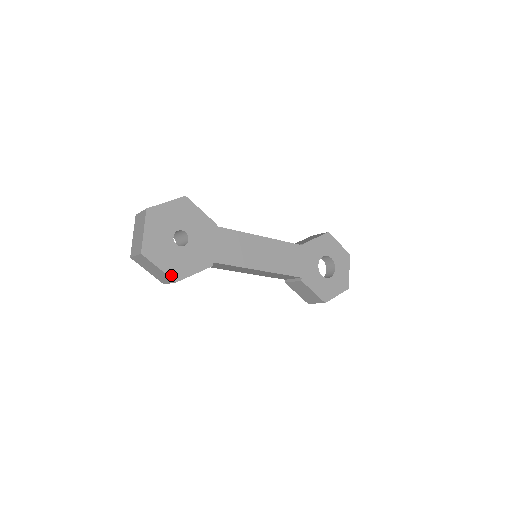
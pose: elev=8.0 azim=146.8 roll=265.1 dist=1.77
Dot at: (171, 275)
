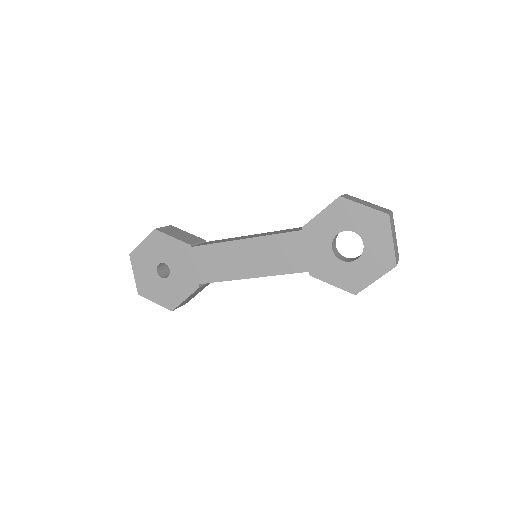
Dot at: (166, 306)
